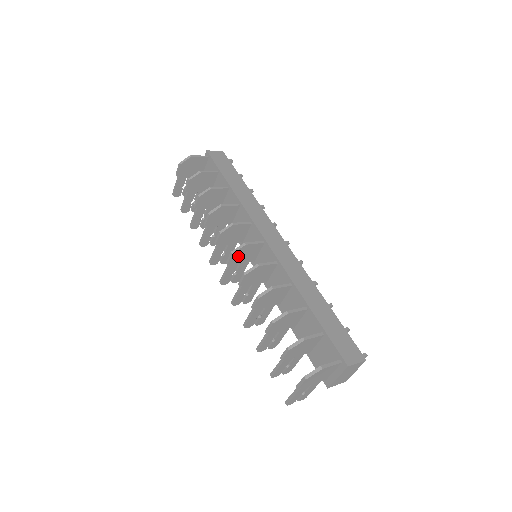
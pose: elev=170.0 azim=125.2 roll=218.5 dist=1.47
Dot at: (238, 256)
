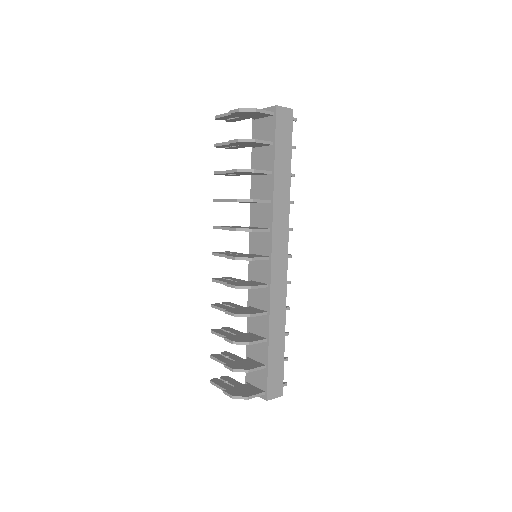
Dot at: occluded
